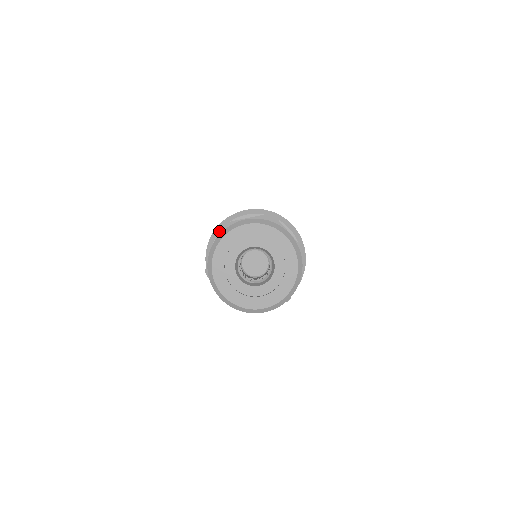
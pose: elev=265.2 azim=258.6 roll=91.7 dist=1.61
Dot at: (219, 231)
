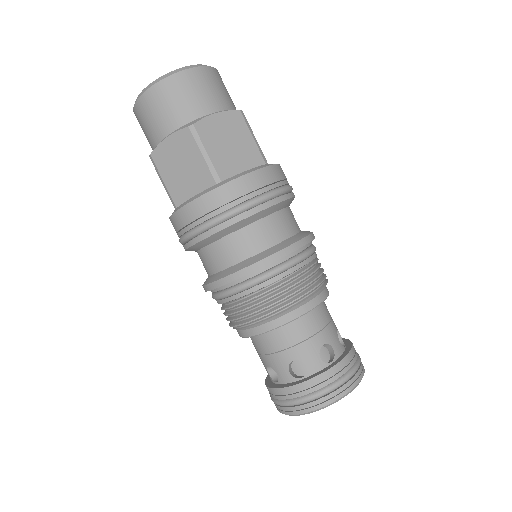
Dot at: occluded
